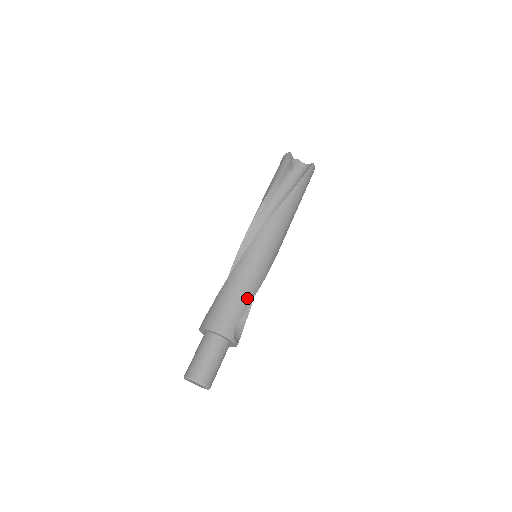
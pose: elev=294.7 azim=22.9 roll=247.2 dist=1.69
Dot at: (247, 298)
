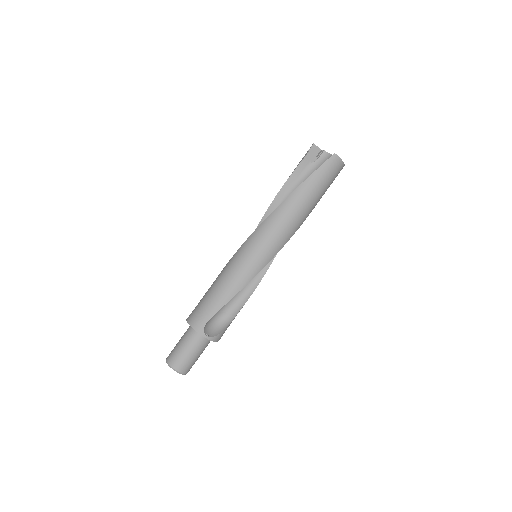
Dot at: (224, 297)
